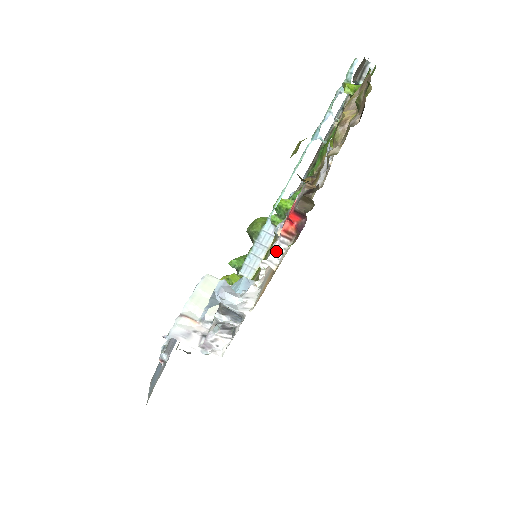
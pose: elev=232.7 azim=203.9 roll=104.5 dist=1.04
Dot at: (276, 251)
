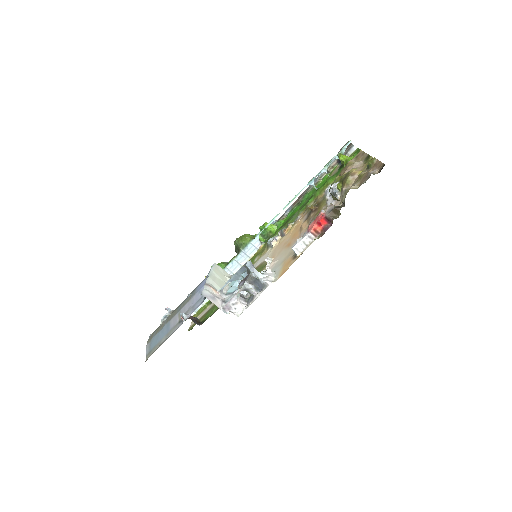
Dot at: (303, 243)
